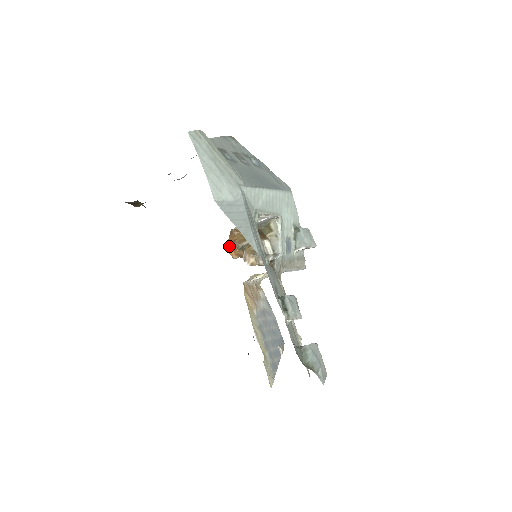
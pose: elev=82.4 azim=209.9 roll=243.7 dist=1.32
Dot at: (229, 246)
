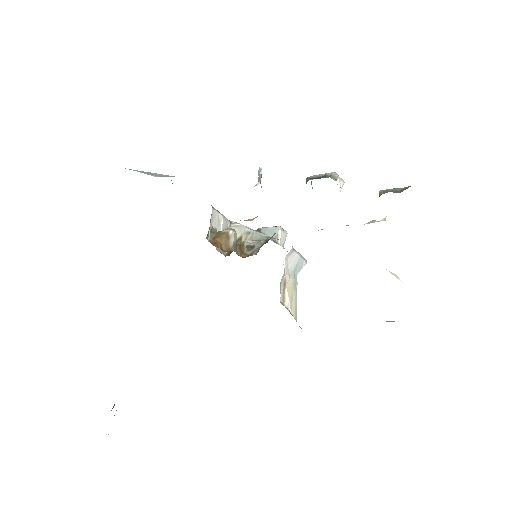
Dot at: occluded
